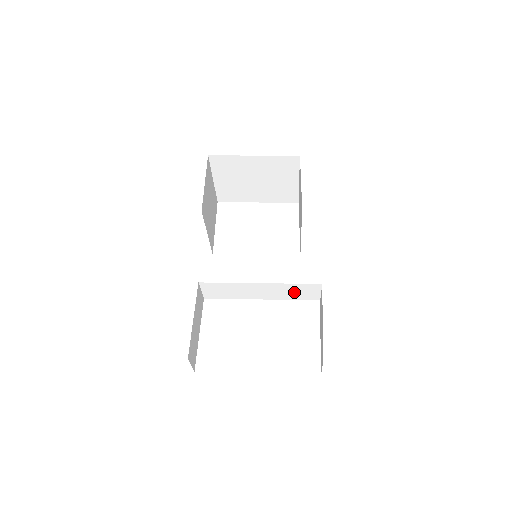
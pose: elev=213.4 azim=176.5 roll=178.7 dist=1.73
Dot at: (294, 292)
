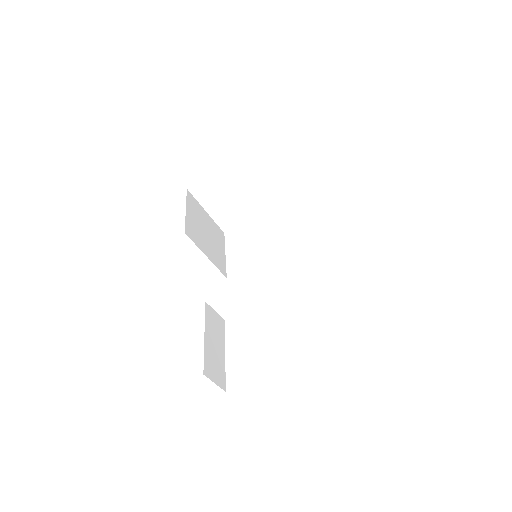
Dot at: (303, 273)
